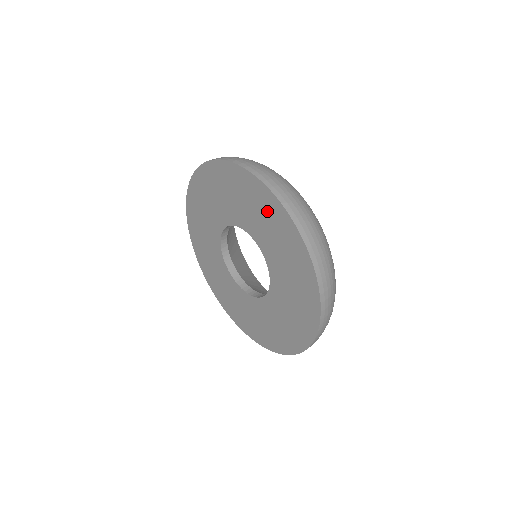
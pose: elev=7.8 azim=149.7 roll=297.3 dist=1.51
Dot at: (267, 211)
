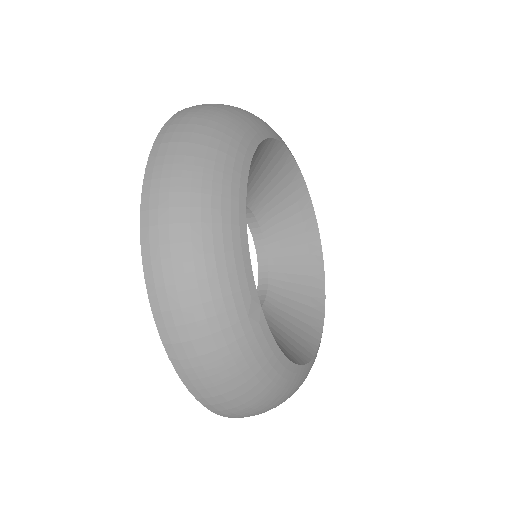
Dot at: occluded
